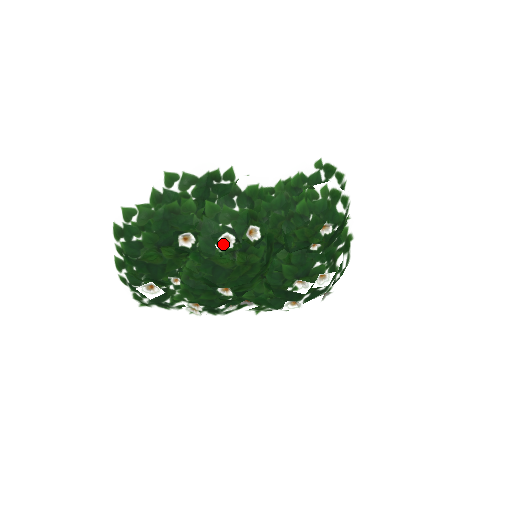
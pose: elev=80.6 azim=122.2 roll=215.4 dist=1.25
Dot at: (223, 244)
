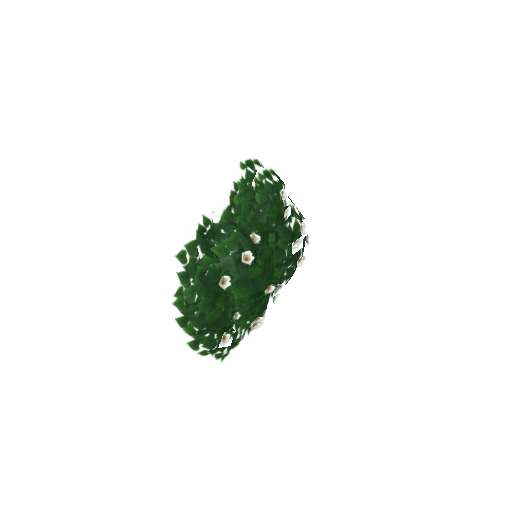
Dot at: (247, 262)
